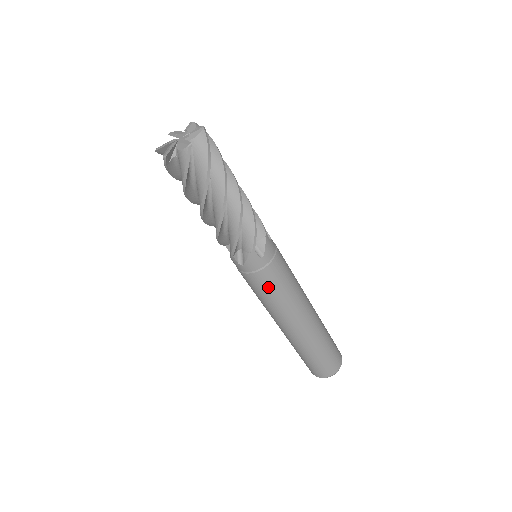
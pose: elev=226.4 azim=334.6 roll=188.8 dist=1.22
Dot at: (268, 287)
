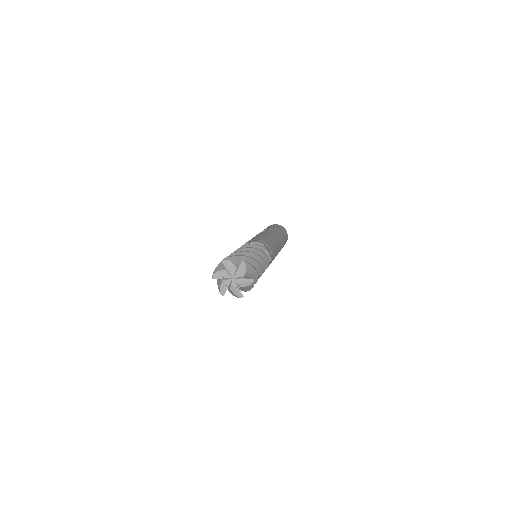
Dot at: occluded
